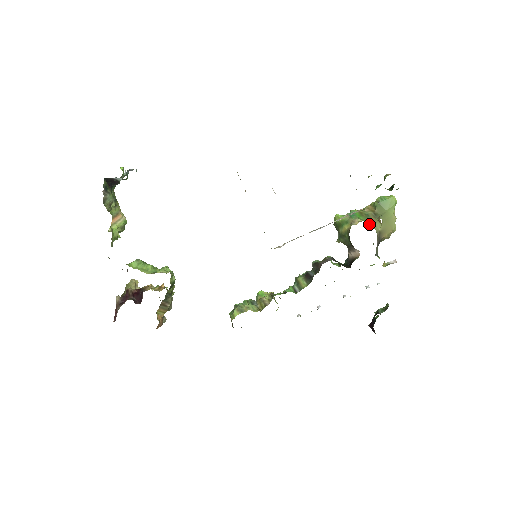
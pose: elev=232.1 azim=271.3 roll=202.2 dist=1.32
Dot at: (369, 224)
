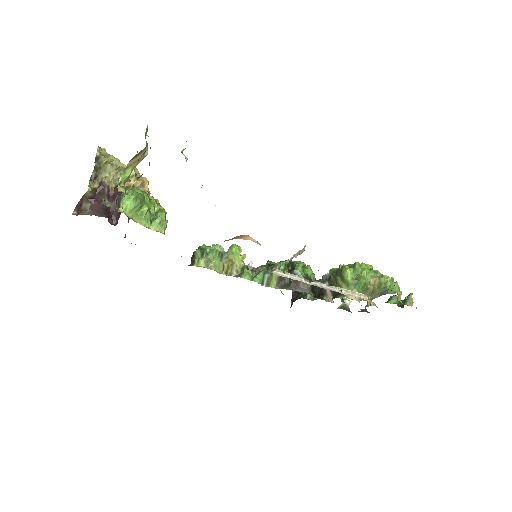
Dot at: occluded
